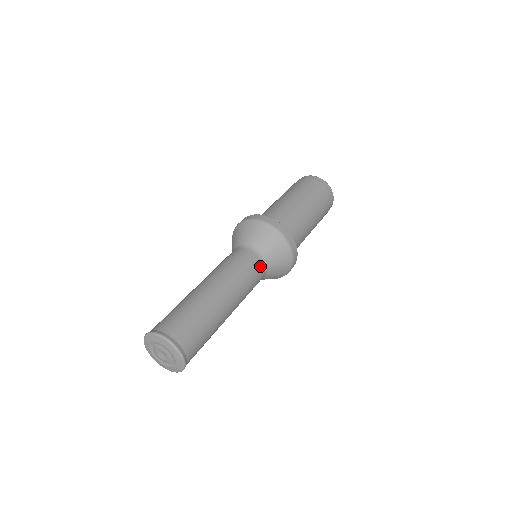
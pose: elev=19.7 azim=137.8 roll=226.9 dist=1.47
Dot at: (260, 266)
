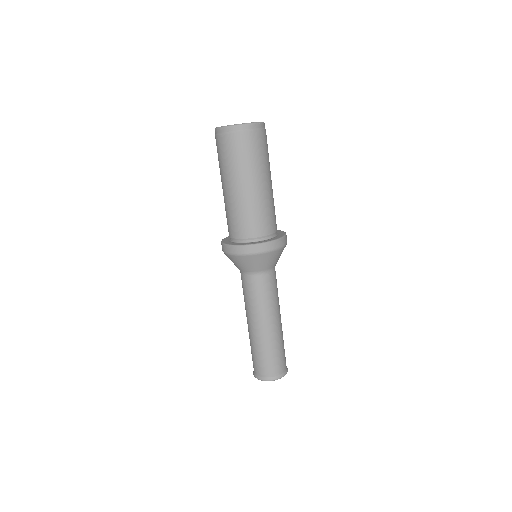
Dot at: (270, 277)
